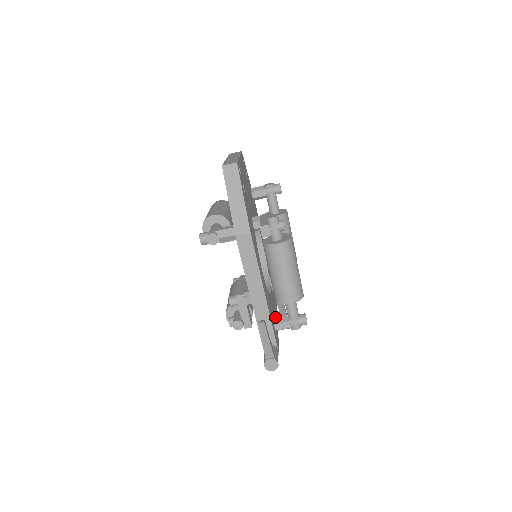
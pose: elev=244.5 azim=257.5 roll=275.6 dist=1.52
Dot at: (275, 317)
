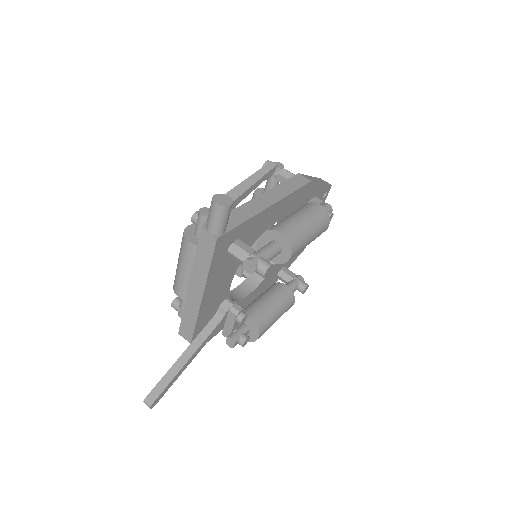
Dot at: (215, 285)
